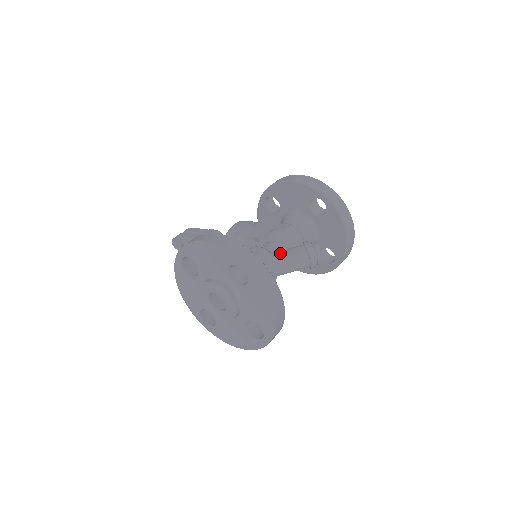
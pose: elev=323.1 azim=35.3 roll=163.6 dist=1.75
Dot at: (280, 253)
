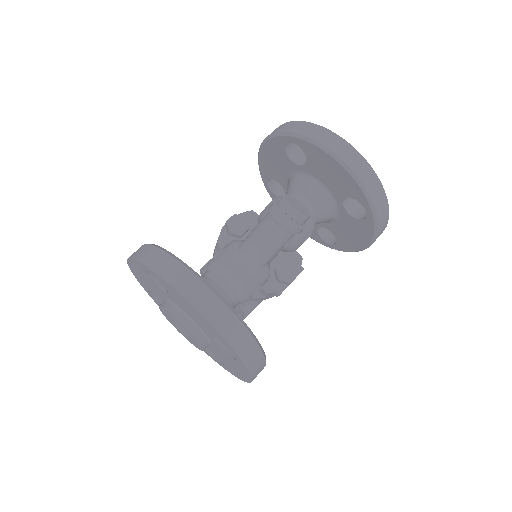
Dot at: (248, 235)
